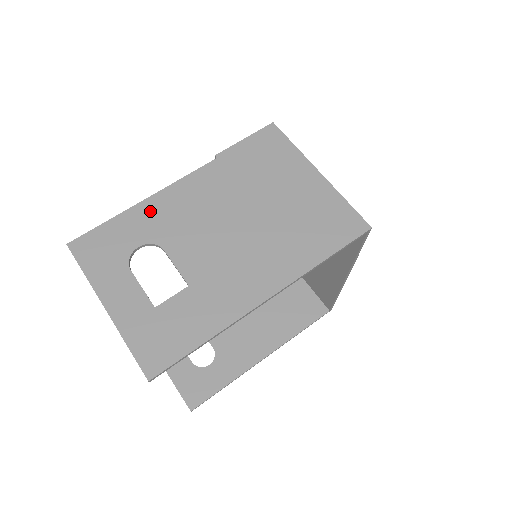
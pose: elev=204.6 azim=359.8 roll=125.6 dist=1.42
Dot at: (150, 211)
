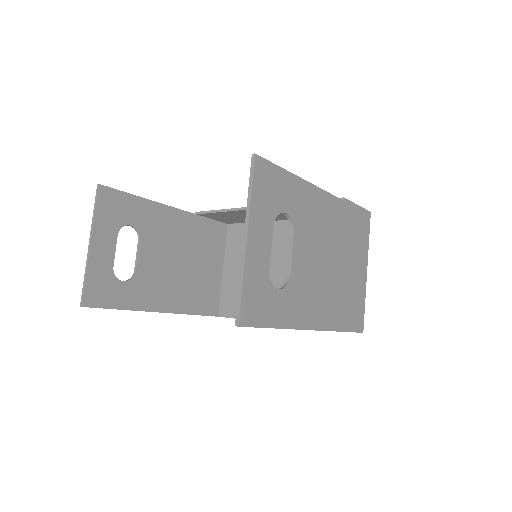
Dot at: (303, 193)
